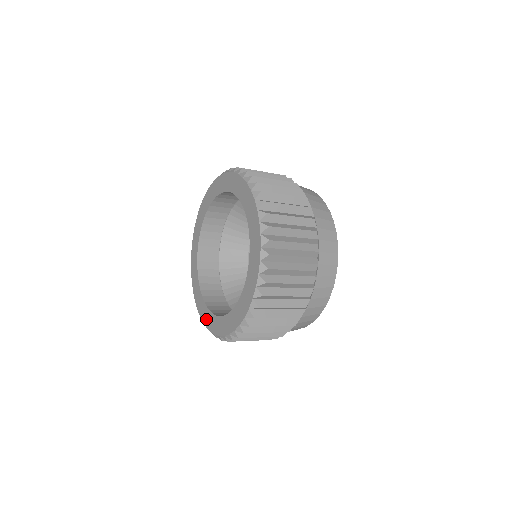
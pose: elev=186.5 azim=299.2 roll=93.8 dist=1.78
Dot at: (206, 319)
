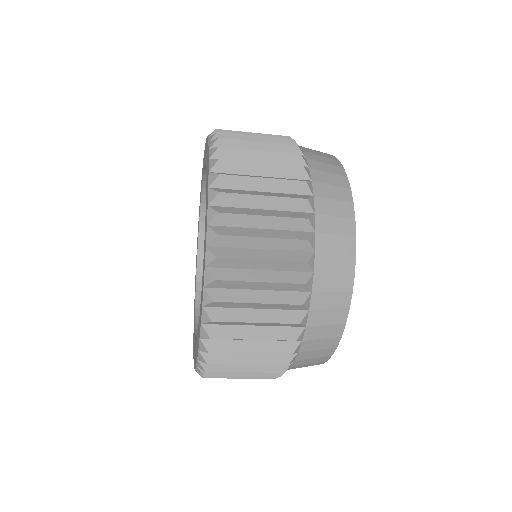
Dot at: occluded
